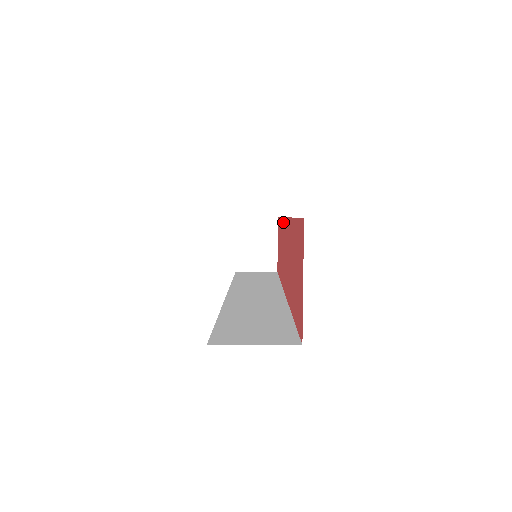
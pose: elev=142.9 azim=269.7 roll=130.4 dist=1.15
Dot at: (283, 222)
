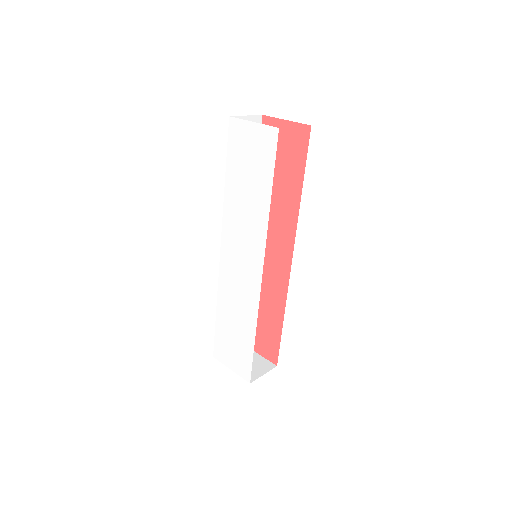
Dot at: occluded
